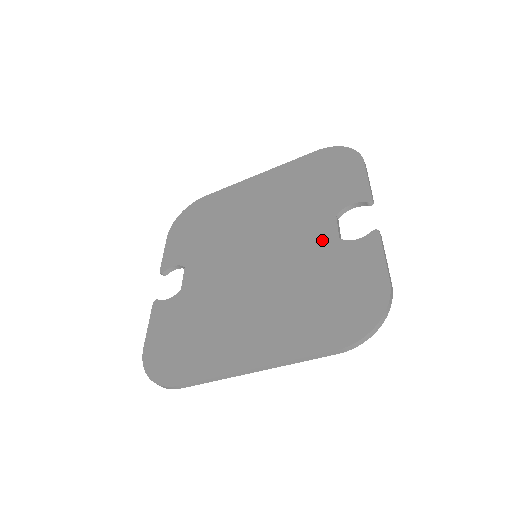
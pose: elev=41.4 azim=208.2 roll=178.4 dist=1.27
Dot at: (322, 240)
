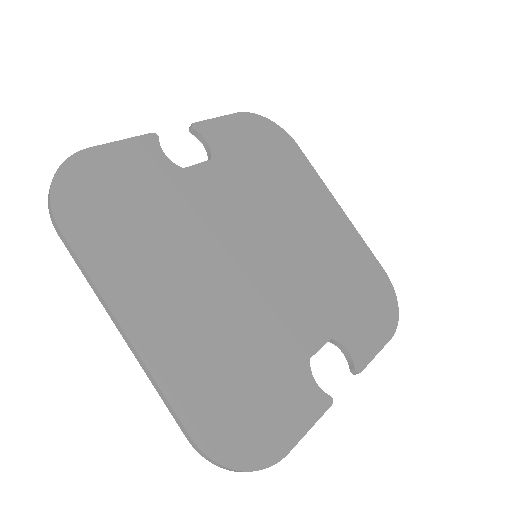
Dot at: (301, 337)
